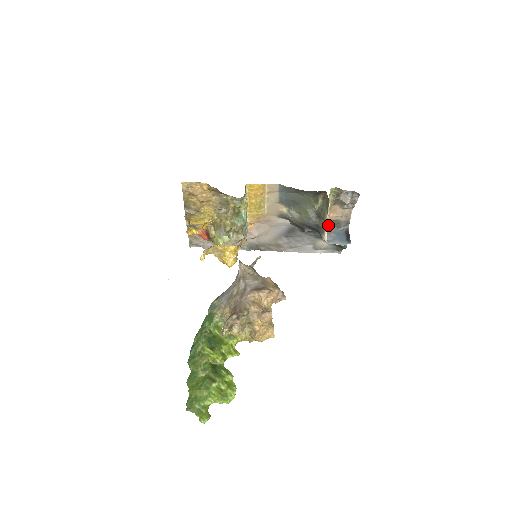
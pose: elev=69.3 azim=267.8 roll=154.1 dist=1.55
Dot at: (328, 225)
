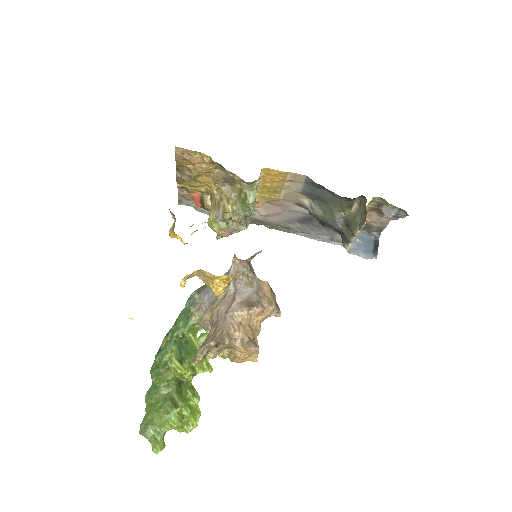
Dot at: occluded
